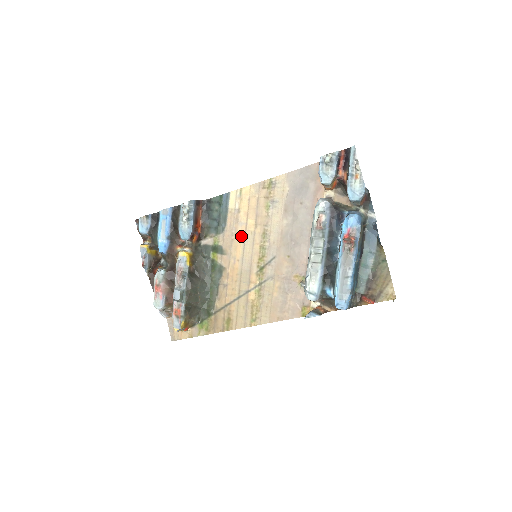
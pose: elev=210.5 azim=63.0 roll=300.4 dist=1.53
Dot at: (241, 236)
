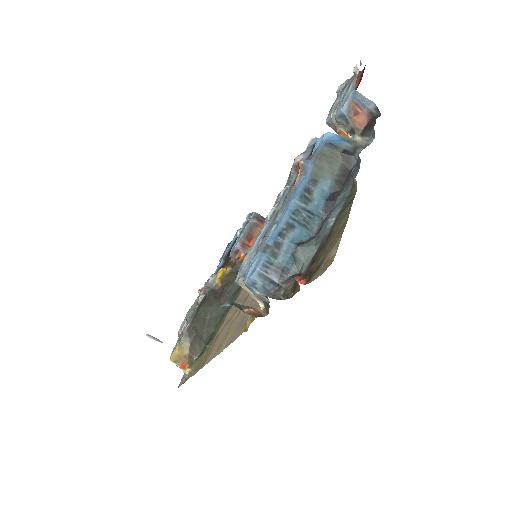
Dot at: occluded
